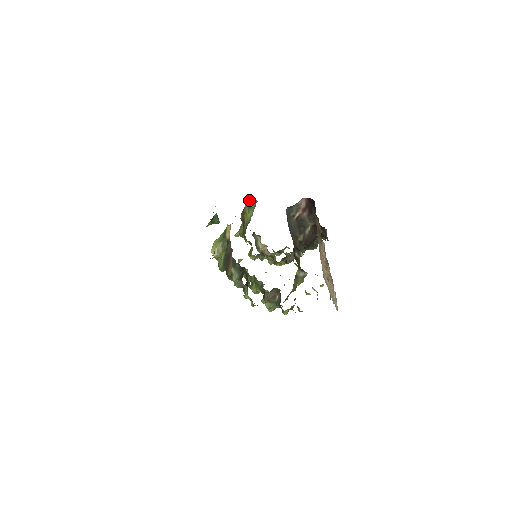
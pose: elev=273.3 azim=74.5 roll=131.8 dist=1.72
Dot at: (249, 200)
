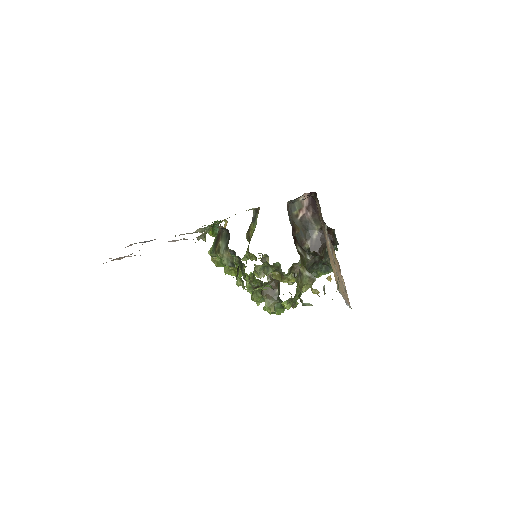
Dot at: (254, 215)
